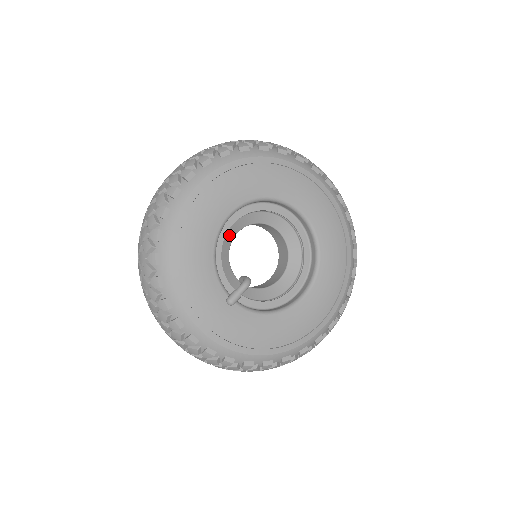
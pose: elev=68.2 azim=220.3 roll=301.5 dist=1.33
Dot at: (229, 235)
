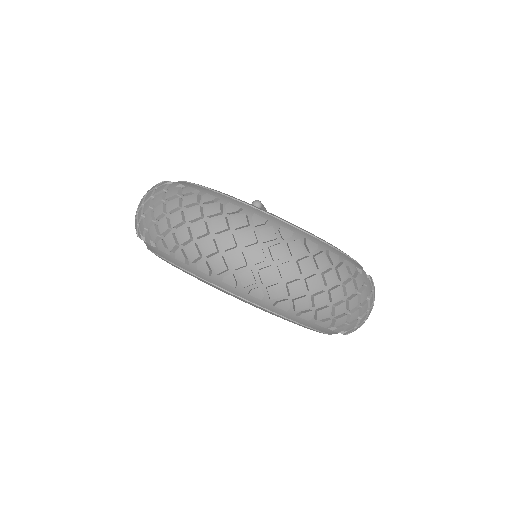
Dot at: occluded
